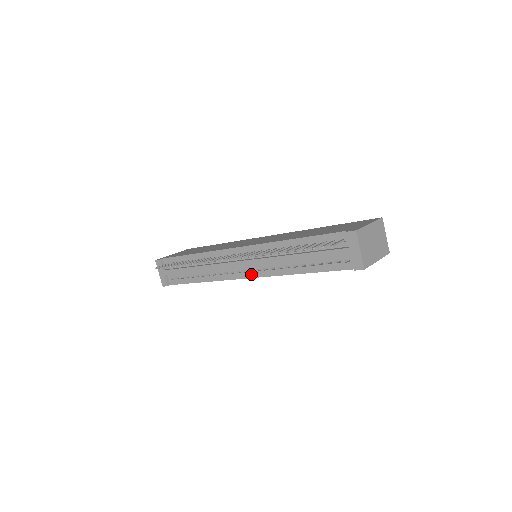
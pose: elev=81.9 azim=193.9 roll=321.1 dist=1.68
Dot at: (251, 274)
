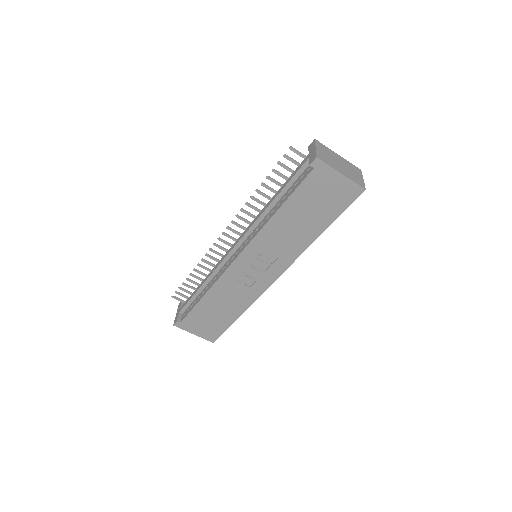
Dot at: (240, 250)
